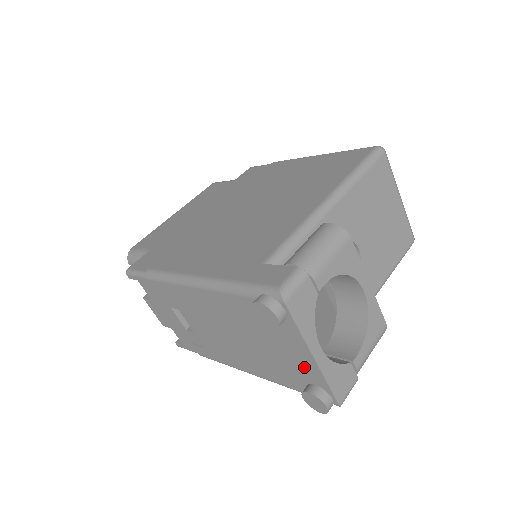
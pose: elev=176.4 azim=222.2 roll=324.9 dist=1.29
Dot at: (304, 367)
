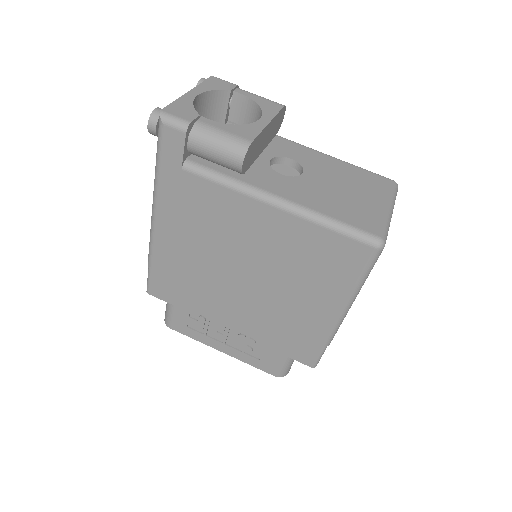
Dot at: occluded
